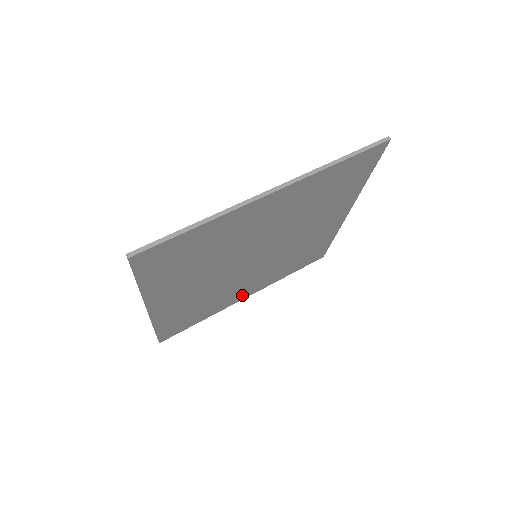
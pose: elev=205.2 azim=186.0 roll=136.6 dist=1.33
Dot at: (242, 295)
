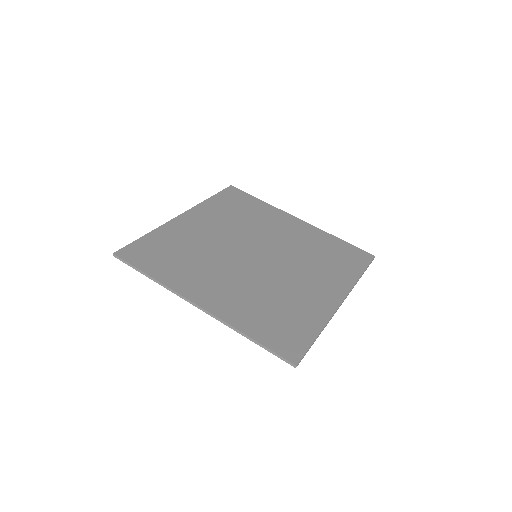
Dot at: (288, 222)
